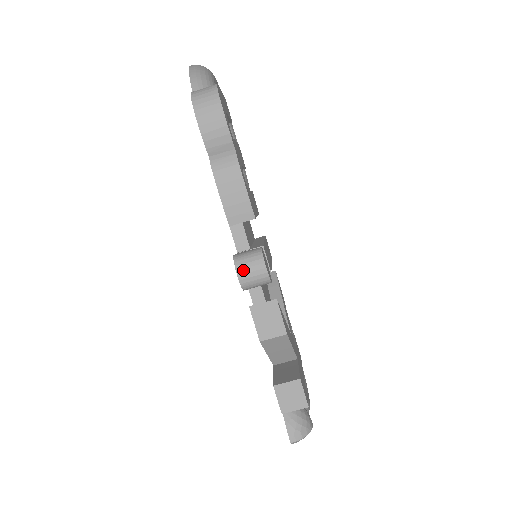
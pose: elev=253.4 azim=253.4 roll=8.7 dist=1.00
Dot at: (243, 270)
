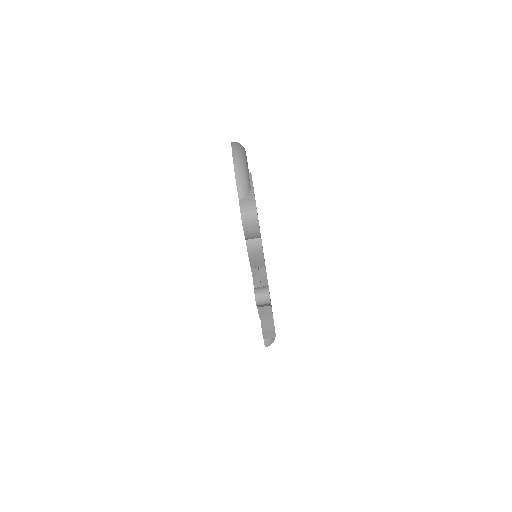
Dot at: (259, 302)
